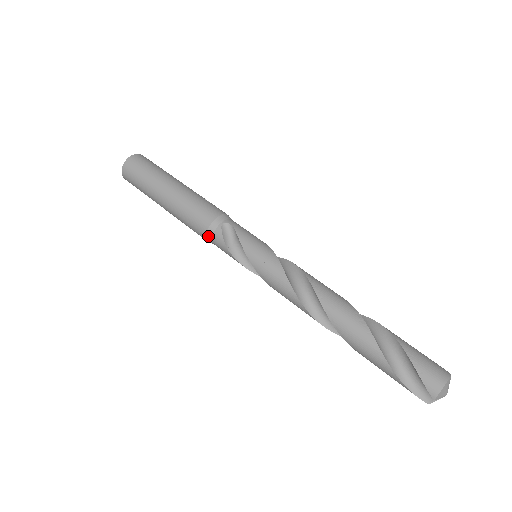
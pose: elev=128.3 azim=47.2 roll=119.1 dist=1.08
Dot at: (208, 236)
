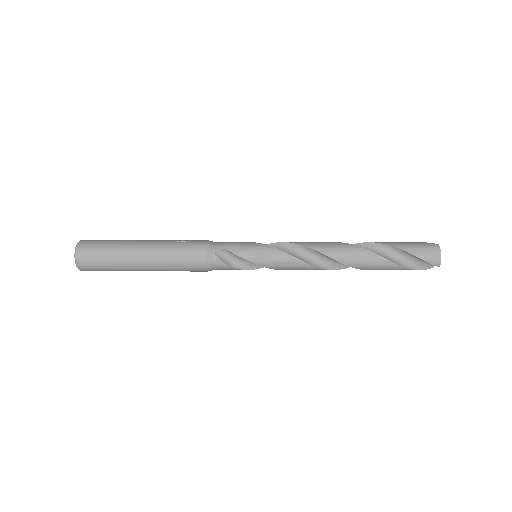
Dot at: (209, 269)
